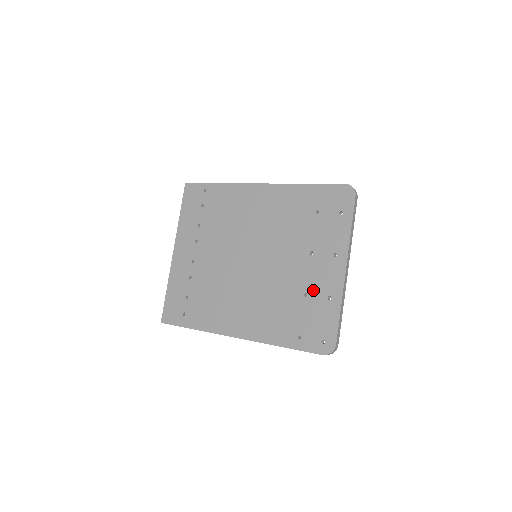
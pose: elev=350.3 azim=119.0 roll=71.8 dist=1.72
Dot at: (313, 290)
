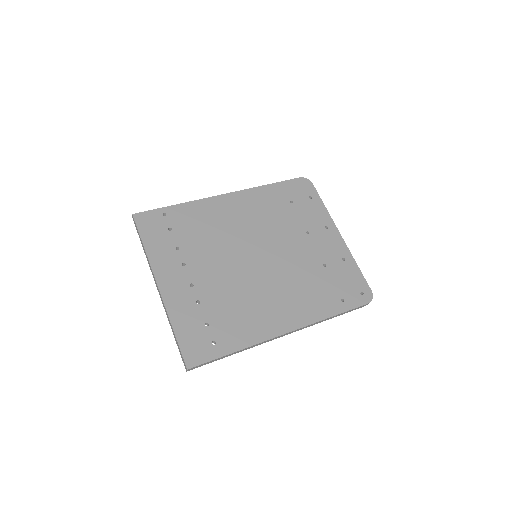
Dot at: (328, 259)
